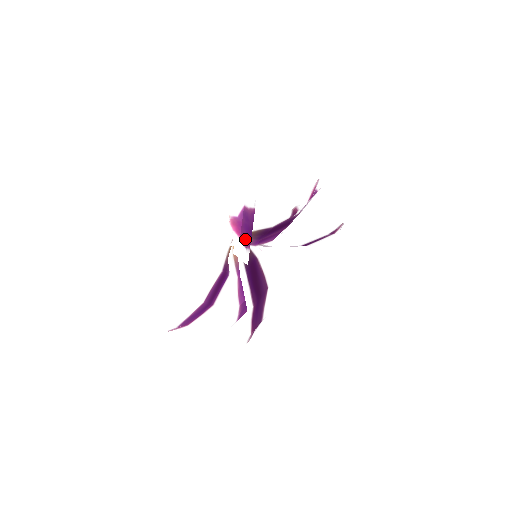
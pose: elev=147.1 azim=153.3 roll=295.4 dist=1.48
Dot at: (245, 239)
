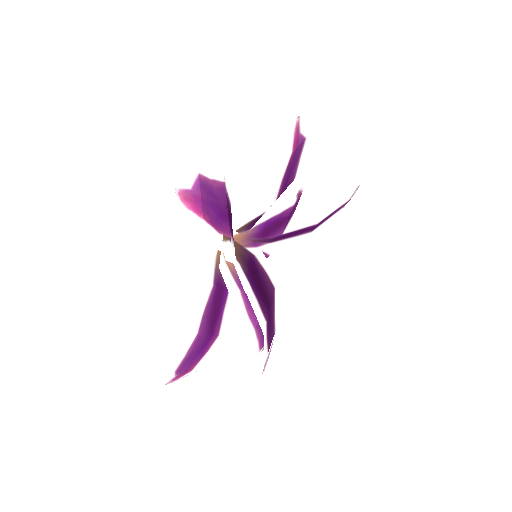
Dot at: (216, 222)
